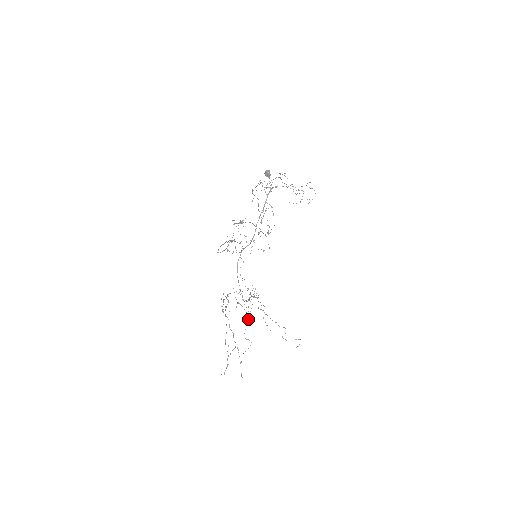
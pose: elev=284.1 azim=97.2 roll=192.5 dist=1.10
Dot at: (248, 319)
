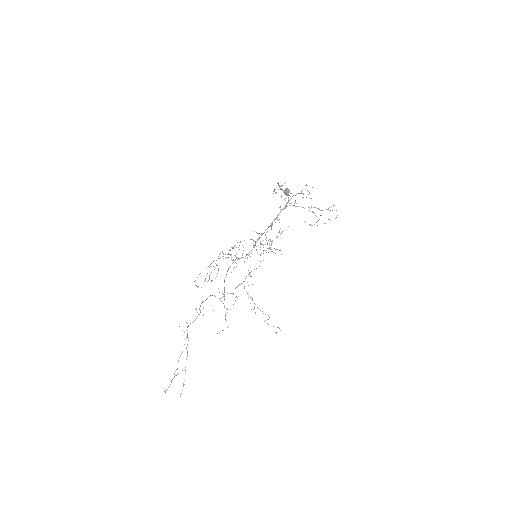
Dot at: (233, 304)
